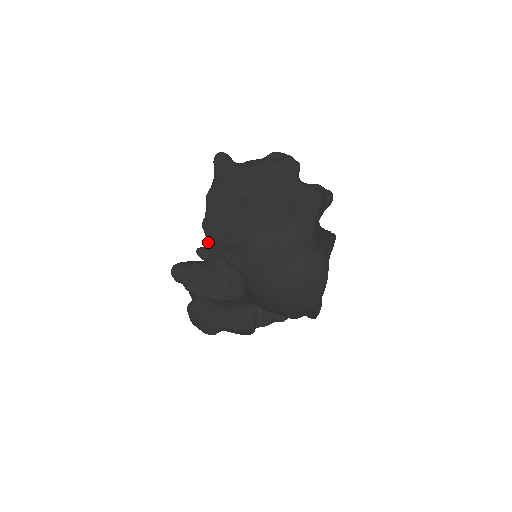
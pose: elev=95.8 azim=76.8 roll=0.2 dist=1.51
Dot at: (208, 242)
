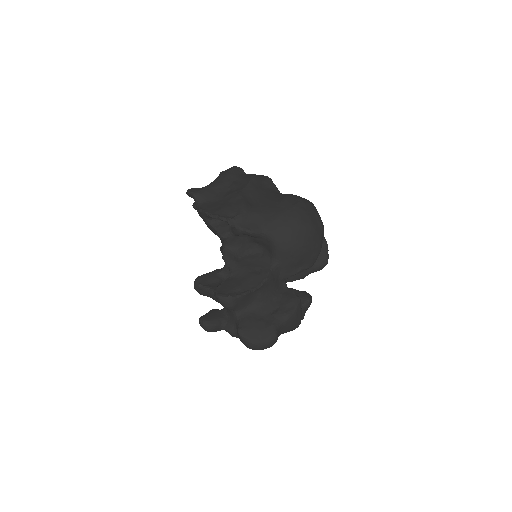
Dot at: (212, 289)
